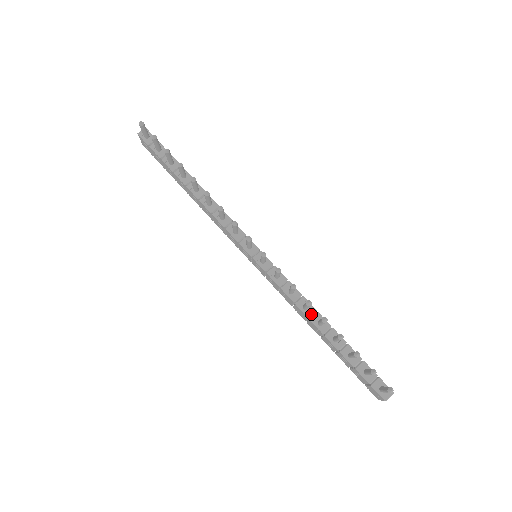
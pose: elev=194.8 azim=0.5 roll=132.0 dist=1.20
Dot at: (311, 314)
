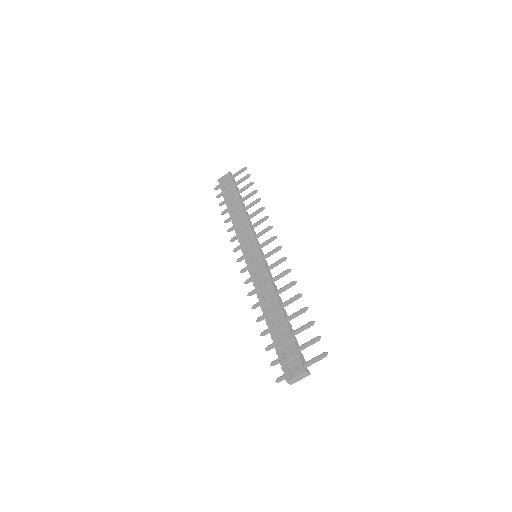
Dot at: (279, 298)
